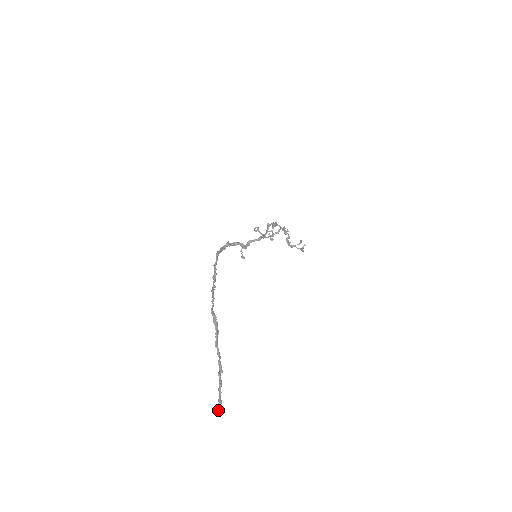
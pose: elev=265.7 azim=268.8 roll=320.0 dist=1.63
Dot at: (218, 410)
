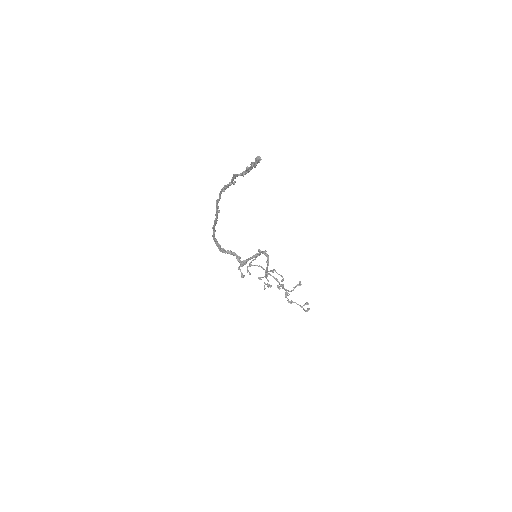
Dot at: (258, 157)
